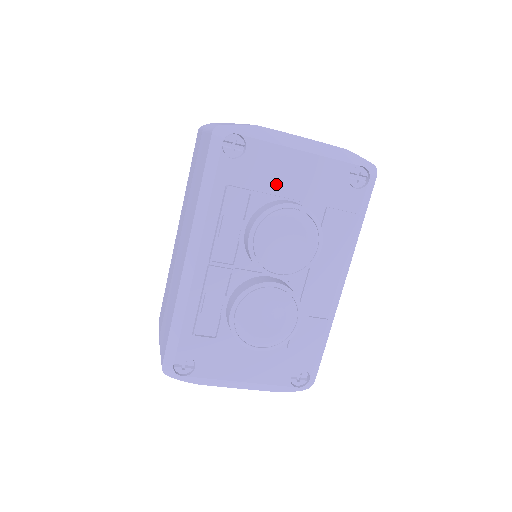
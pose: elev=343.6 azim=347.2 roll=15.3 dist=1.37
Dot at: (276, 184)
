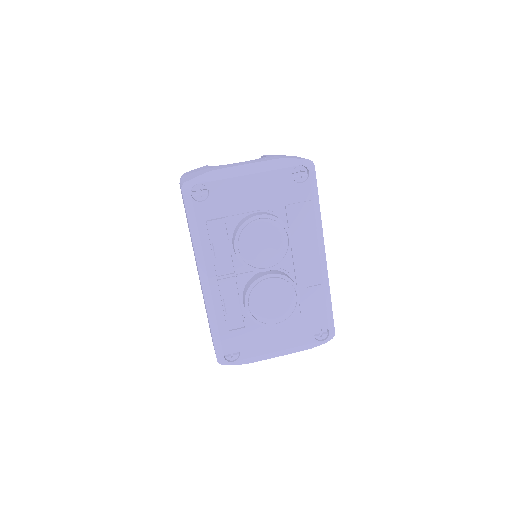
Dot at: (241, 205)
